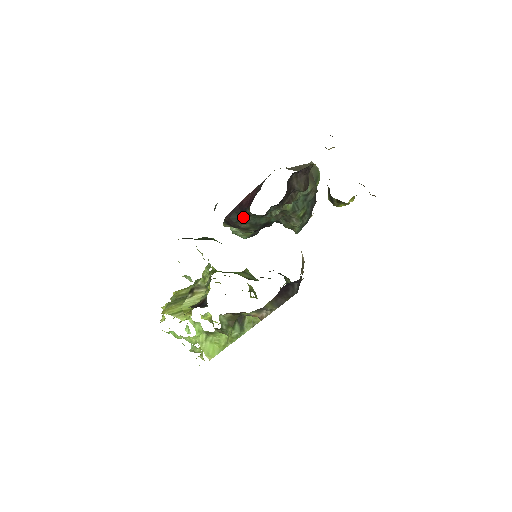
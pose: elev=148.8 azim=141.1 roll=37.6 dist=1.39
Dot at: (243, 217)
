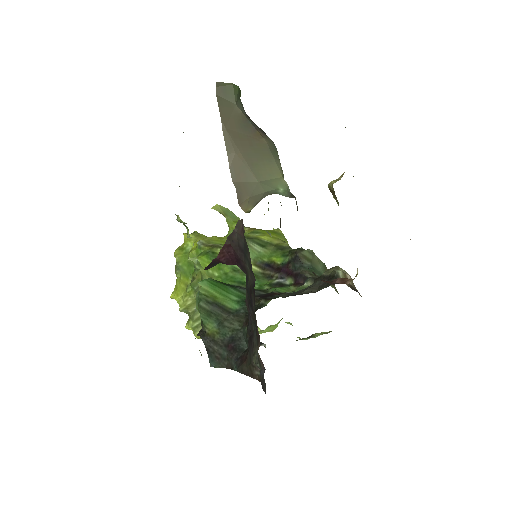
Dot at: occluded
